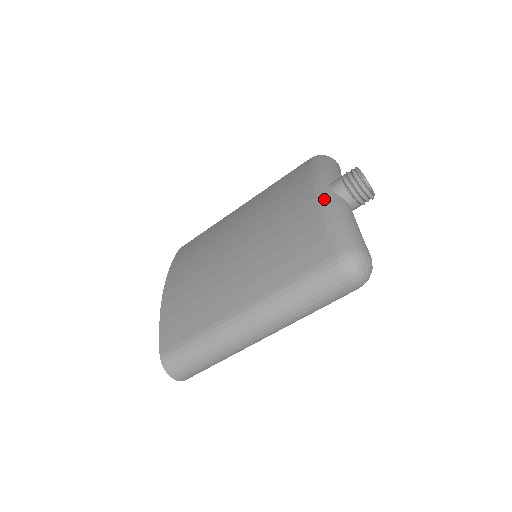
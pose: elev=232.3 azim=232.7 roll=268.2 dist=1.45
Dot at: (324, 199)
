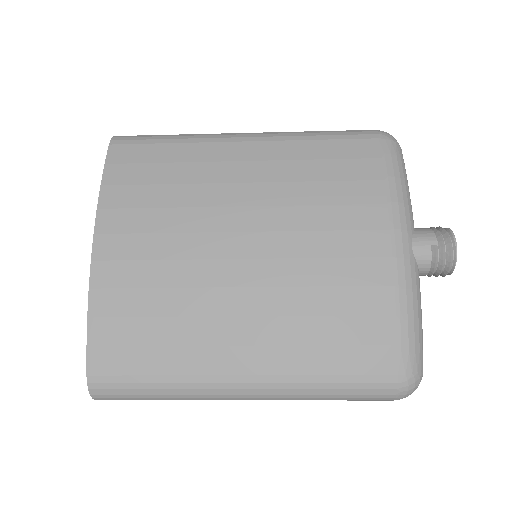
Dot at: (406, 272)
